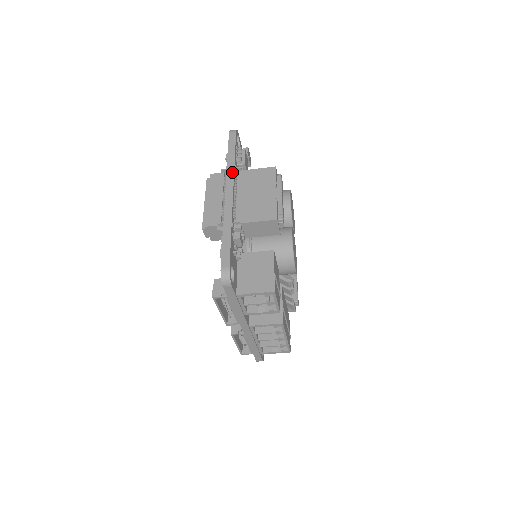
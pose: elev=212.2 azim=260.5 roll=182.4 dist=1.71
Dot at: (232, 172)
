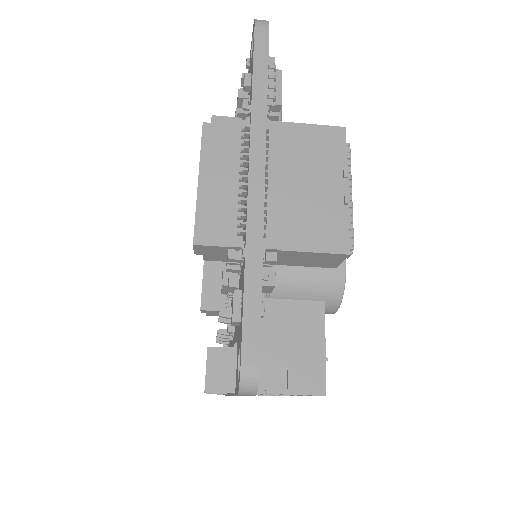
Dot at: (262, 125)
